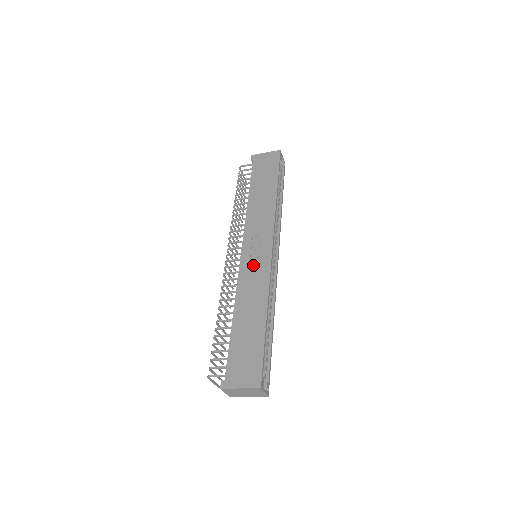
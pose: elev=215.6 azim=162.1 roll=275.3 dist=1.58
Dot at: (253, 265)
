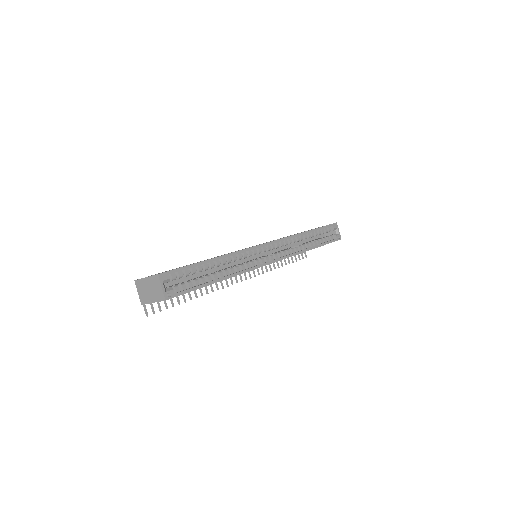
Dot at: occluded
